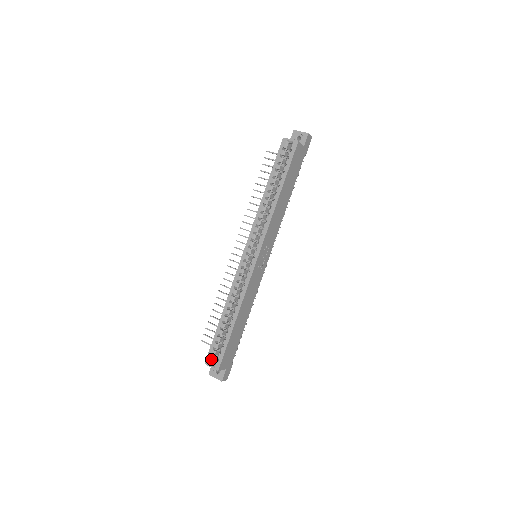
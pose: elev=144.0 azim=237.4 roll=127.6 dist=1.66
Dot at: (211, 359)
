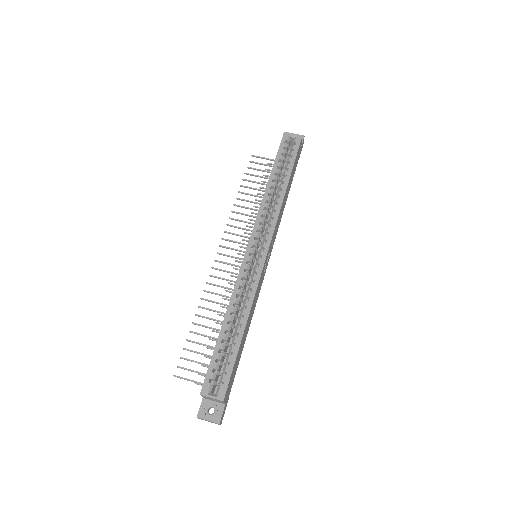
Dot at: (210, 386)
